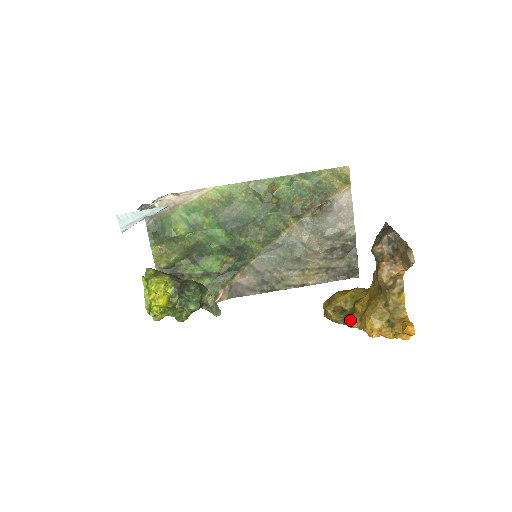
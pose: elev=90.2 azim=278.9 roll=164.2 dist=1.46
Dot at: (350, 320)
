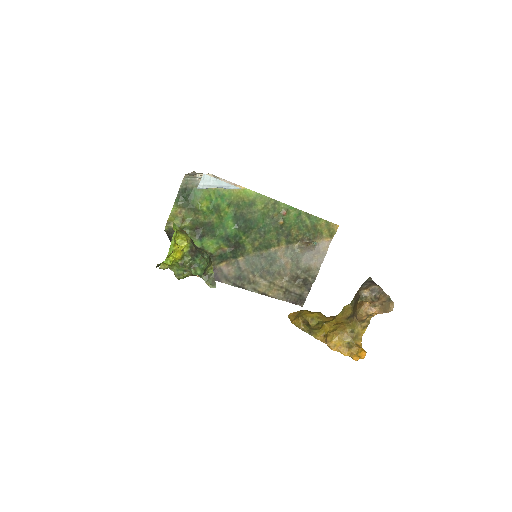
Dot at: (315, 333)
